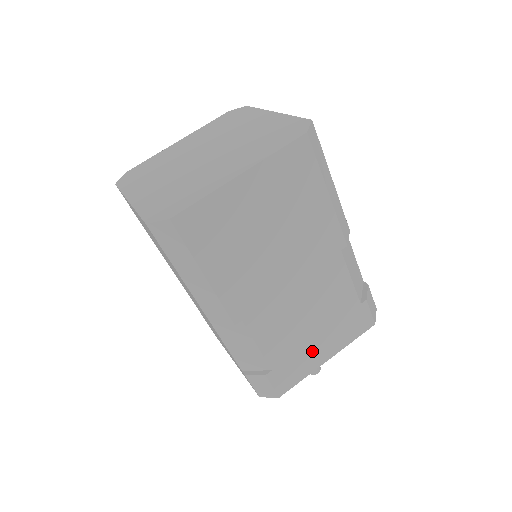
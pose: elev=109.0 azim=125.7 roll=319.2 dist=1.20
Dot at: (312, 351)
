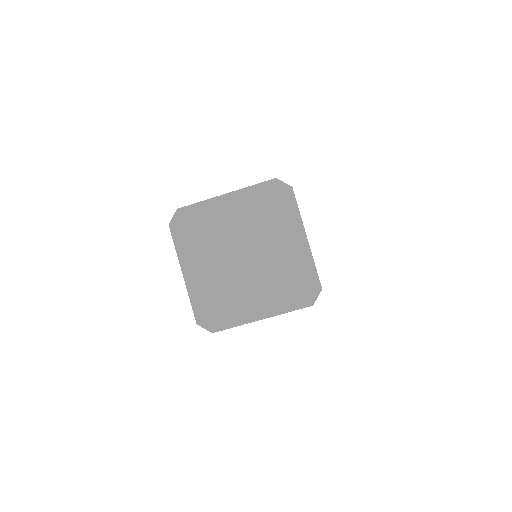
Dot at: occluded
